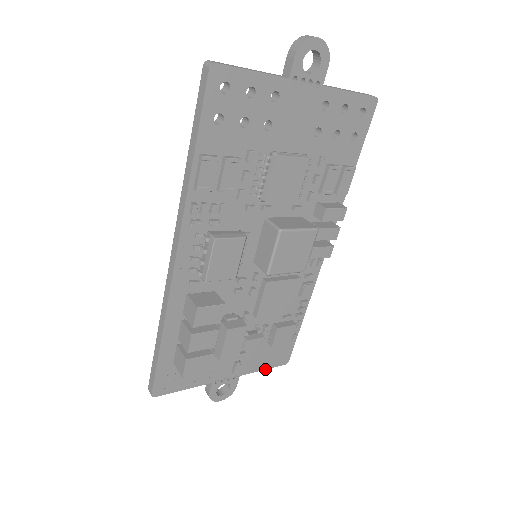
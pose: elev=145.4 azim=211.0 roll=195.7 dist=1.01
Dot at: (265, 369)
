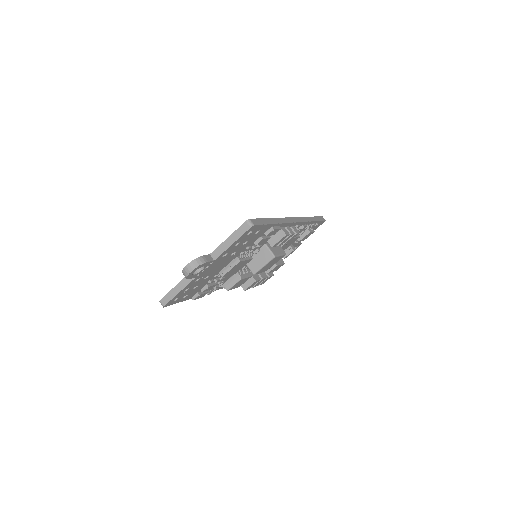
Dot at: occluded
